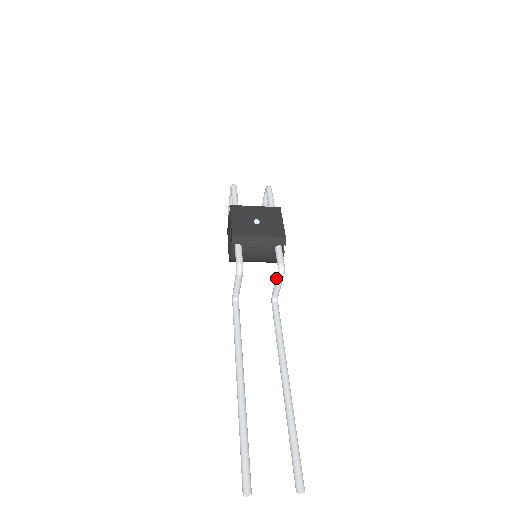
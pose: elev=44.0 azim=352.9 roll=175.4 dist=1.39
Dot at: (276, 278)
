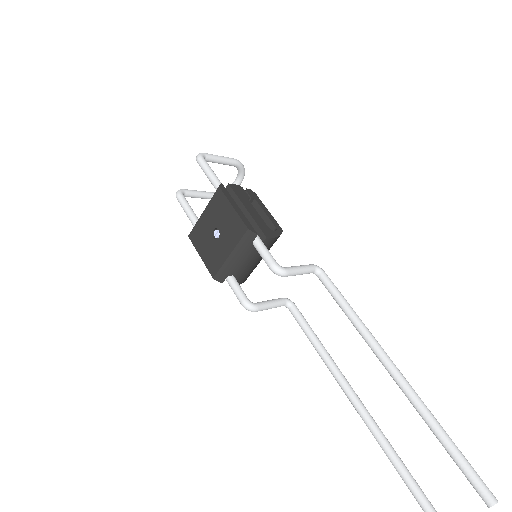
Dot at: occluded
